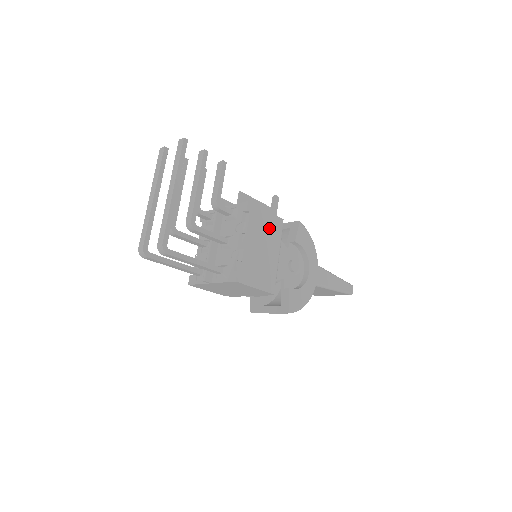
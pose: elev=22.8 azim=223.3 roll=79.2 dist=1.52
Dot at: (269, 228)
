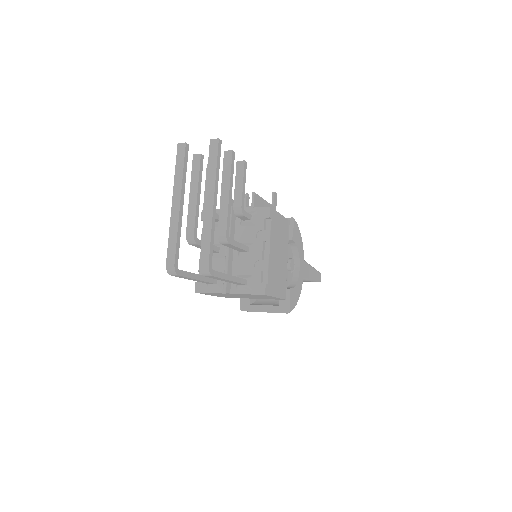
Dot at: (282, 232)
